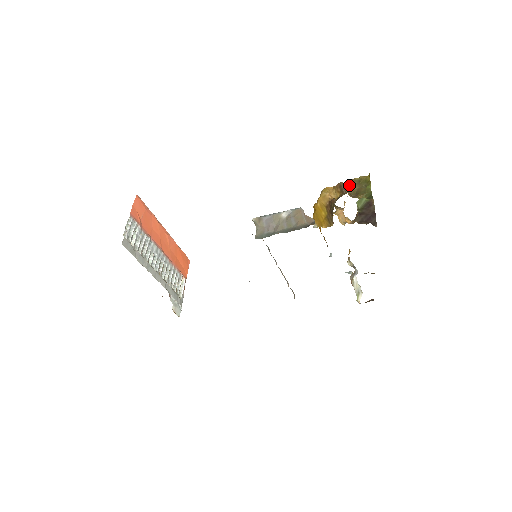
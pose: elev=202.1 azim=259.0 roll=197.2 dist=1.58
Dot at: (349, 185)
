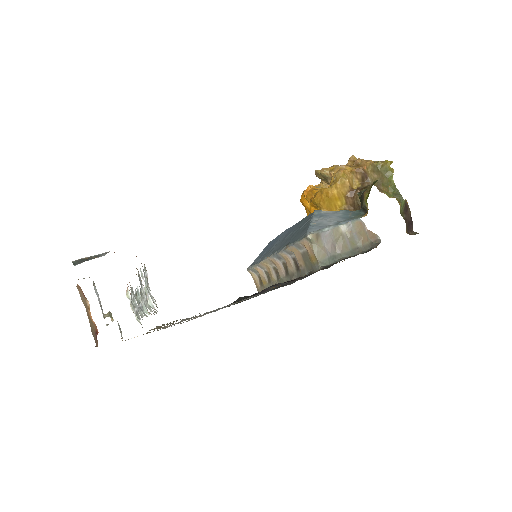
Dot at: (371, 172)
